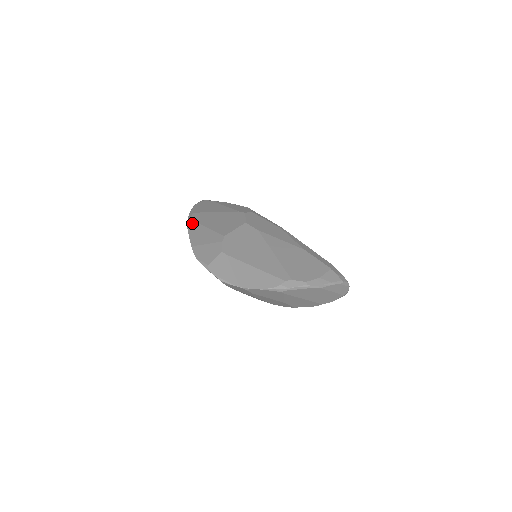
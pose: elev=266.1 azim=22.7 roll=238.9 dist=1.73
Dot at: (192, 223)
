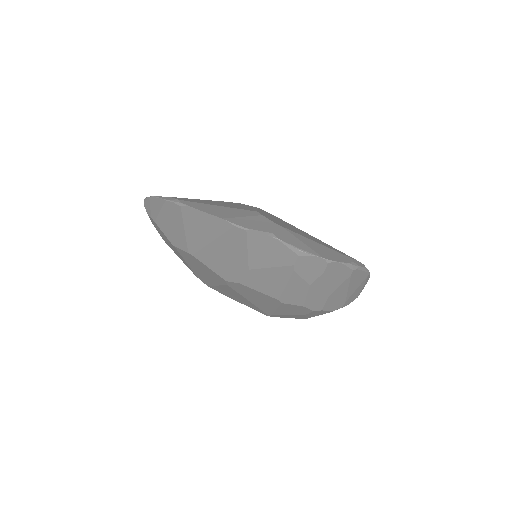
Dot at: (188, 202)
